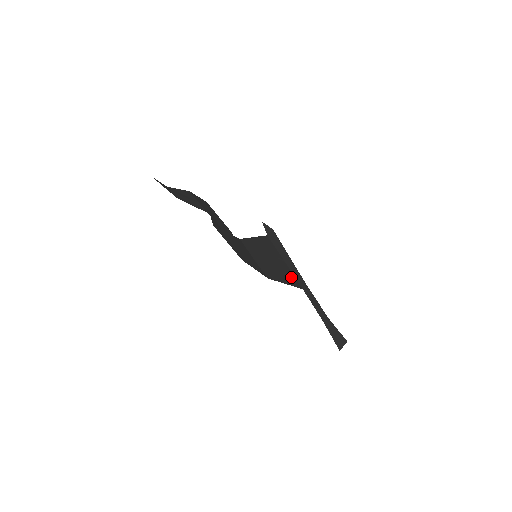
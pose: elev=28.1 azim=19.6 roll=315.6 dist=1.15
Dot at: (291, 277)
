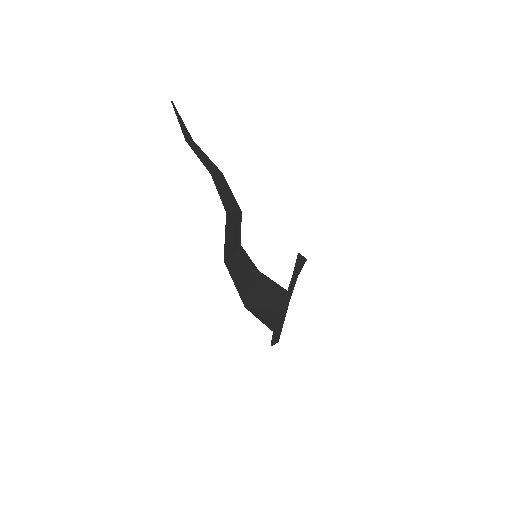
Dot at: (280, 295)
